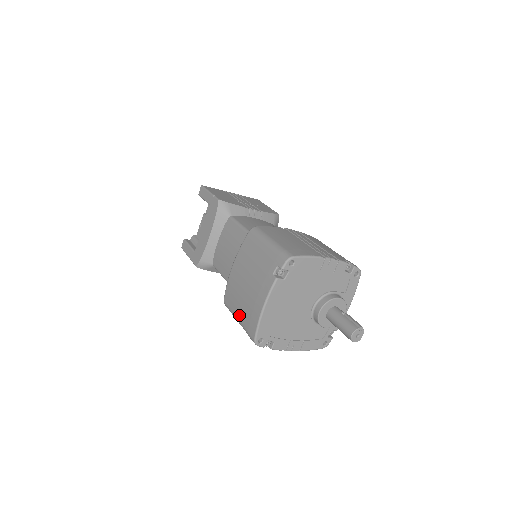
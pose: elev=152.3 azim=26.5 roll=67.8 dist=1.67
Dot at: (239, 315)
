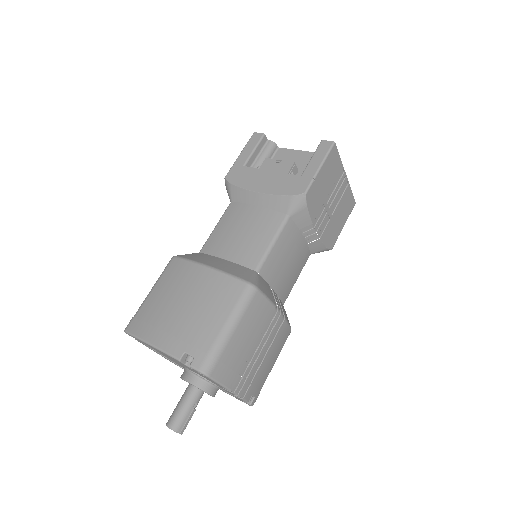
Dot at: (153, 295)
